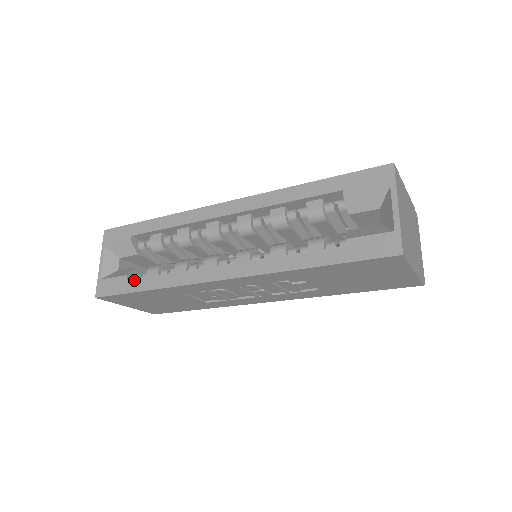
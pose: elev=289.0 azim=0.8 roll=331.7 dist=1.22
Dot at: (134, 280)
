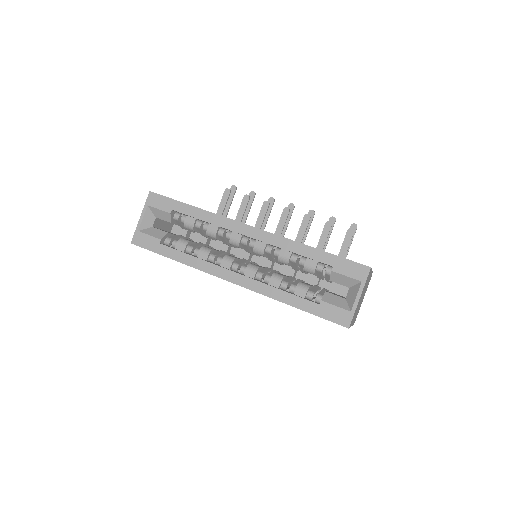
Dot at: (166, 247)
